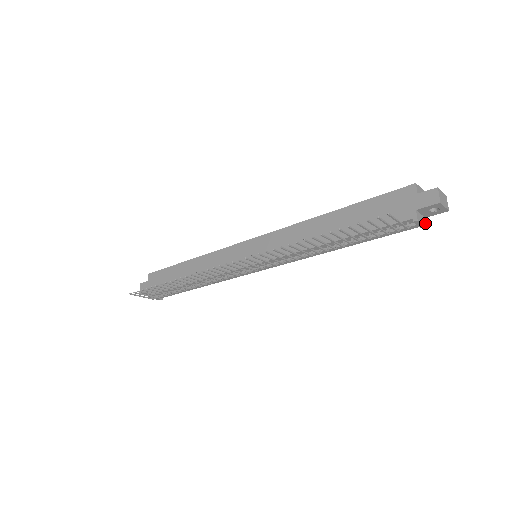
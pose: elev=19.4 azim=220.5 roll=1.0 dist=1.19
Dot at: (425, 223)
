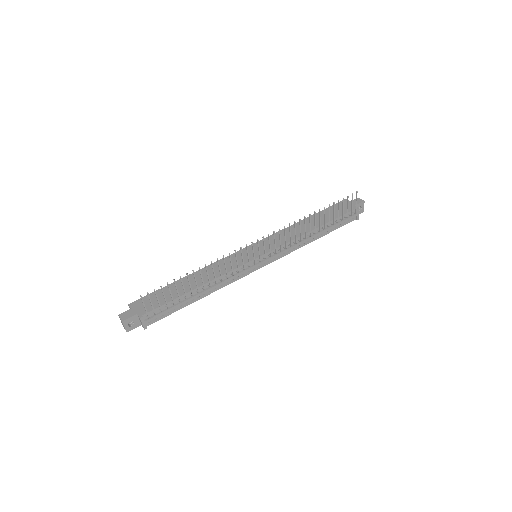
Dot at: (357, 217)
